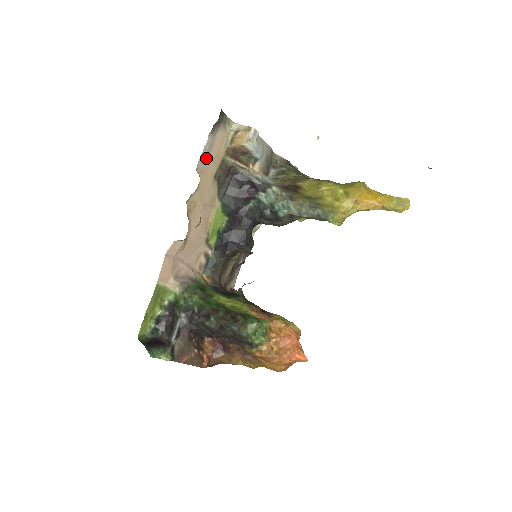
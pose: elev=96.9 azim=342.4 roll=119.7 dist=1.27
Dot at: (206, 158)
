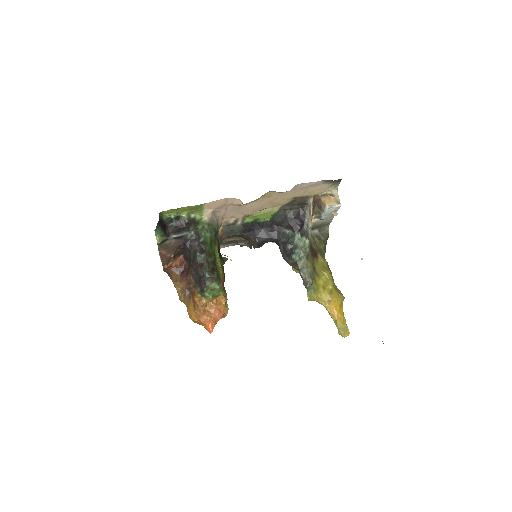
Dot at: (305, 187)
